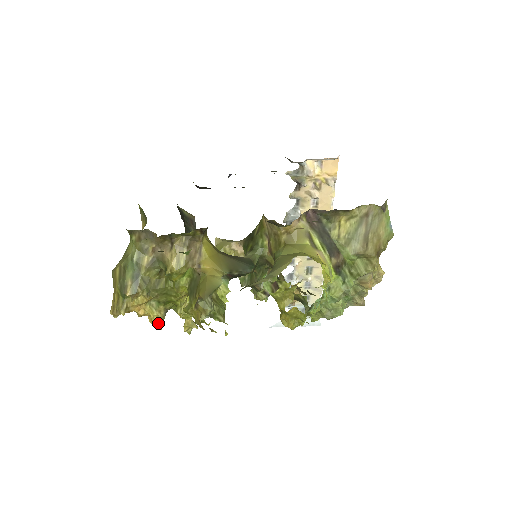
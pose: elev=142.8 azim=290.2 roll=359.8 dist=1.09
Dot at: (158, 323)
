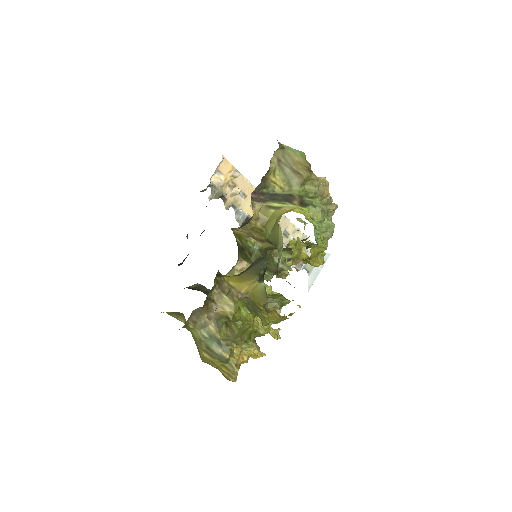
Dot at: (260, 353)
